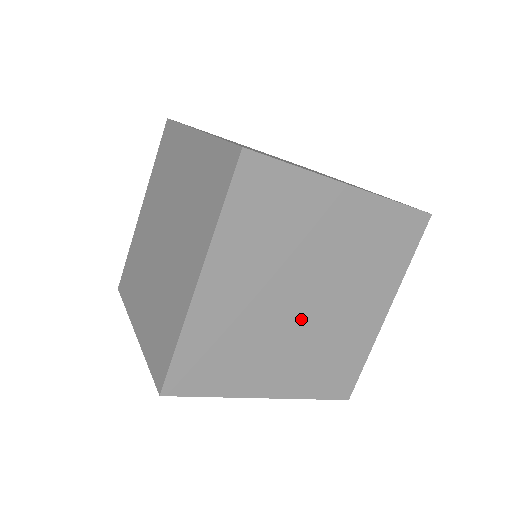
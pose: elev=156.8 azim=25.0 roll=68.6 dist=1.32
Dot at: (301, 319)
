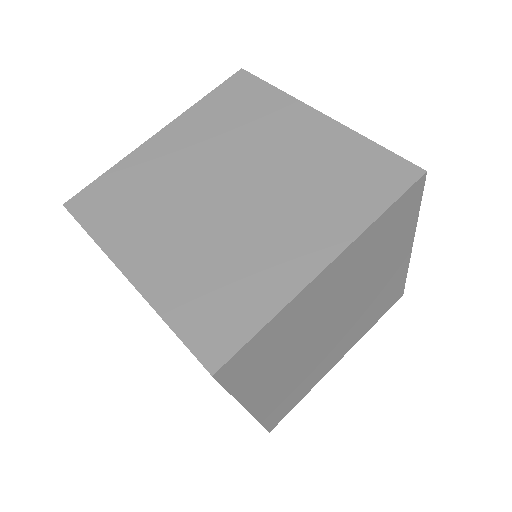
Dot at: (214, 208)
